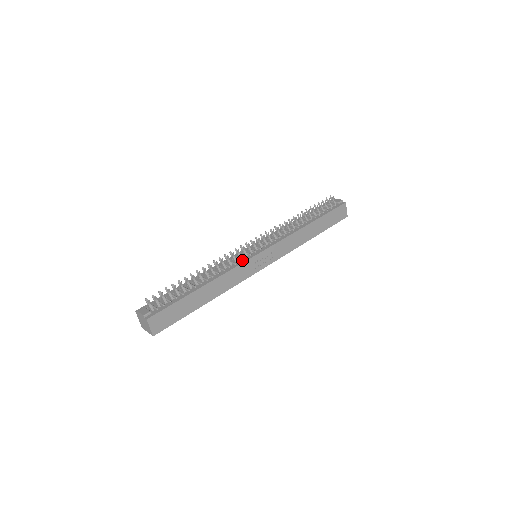
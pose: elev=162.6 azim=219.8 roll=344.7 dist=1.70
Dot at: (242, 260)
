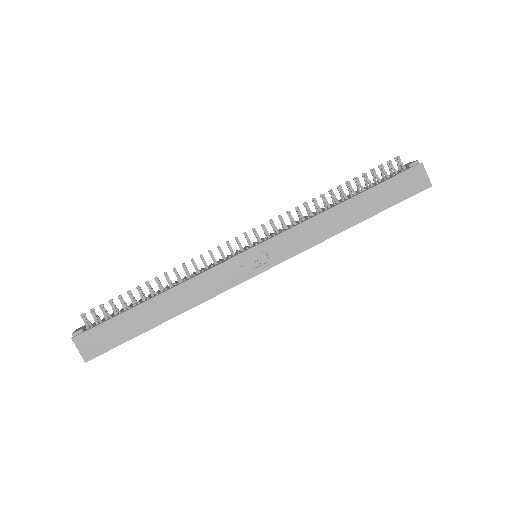
Dot at: (223, 260)
